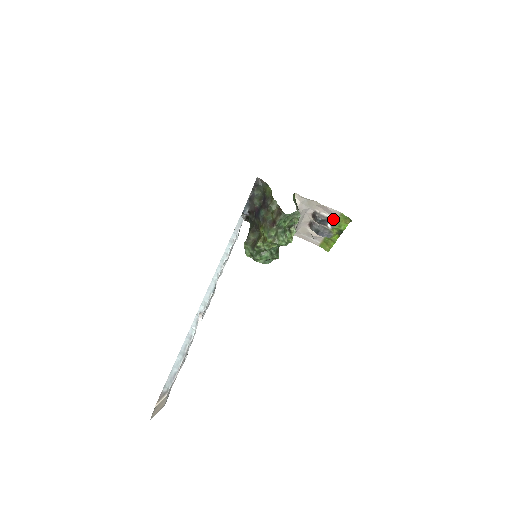
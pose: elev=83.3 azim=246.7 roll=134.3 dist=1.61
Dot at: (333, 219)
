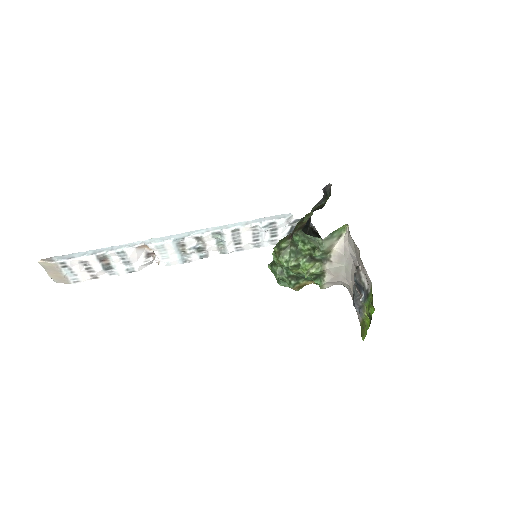
Dot at: (367, 290)
